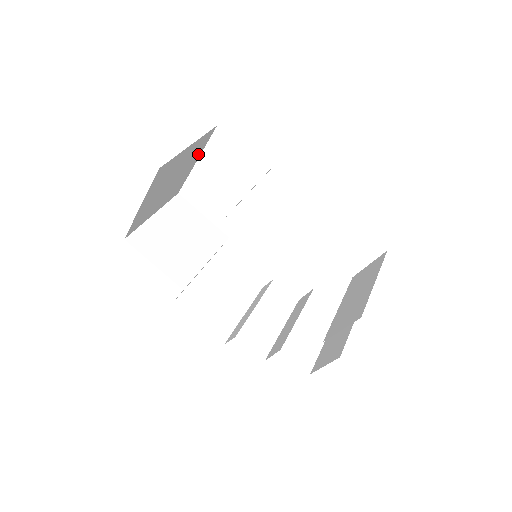
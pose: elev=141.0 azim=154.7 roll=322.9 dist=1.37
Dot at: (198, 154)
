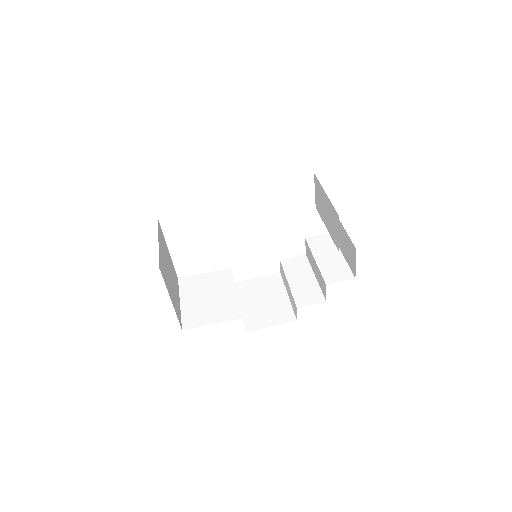
Dot at: (165, 244)
